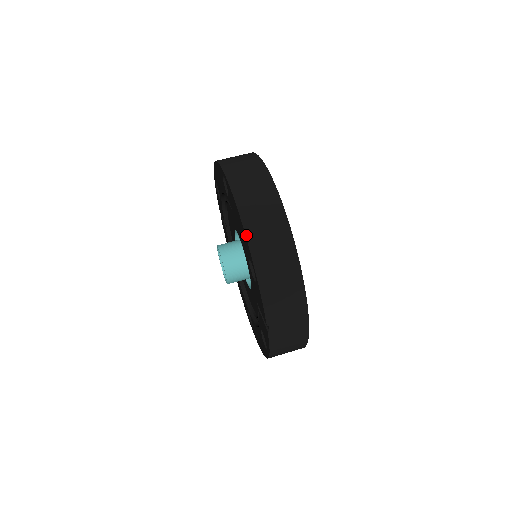
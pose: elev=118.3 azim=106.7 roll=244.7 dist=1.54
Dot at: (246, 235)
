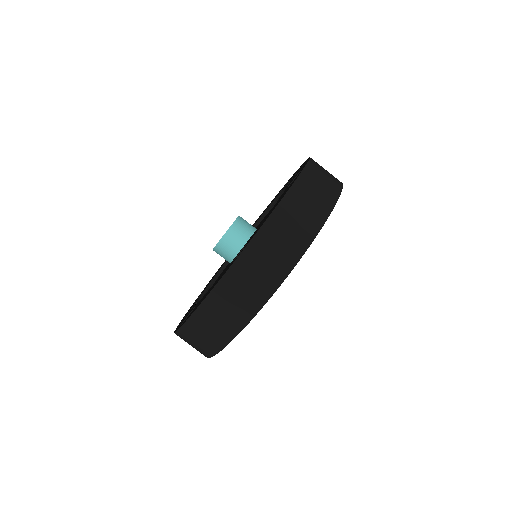
Dot at: (187, 321)
